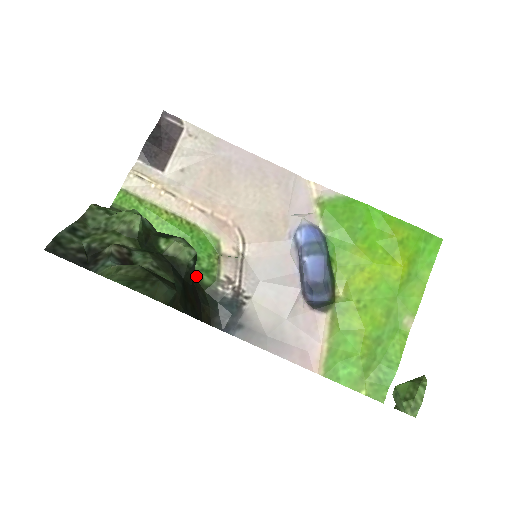
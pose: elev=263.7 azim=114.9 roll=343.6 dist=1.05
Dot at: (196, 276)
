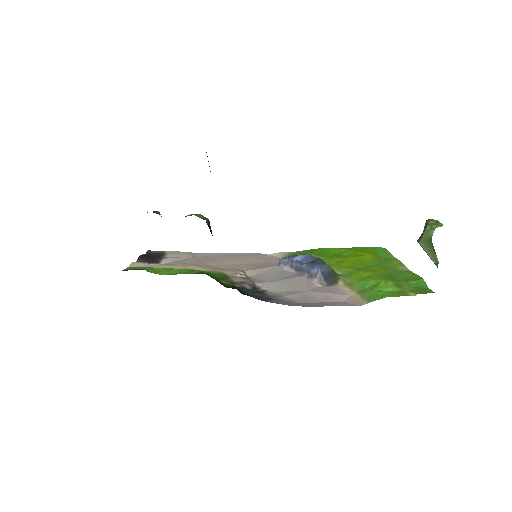
Dot at: (213, 278)
